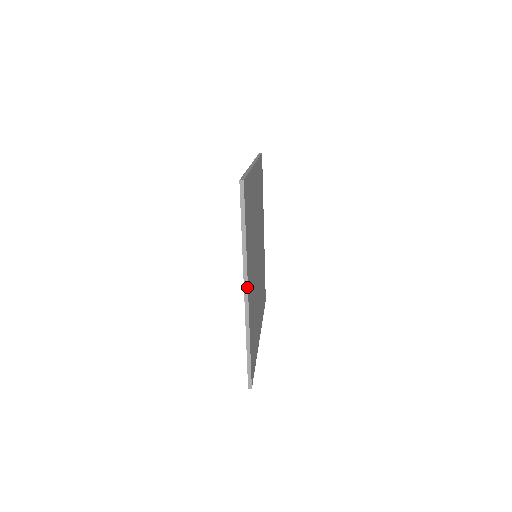
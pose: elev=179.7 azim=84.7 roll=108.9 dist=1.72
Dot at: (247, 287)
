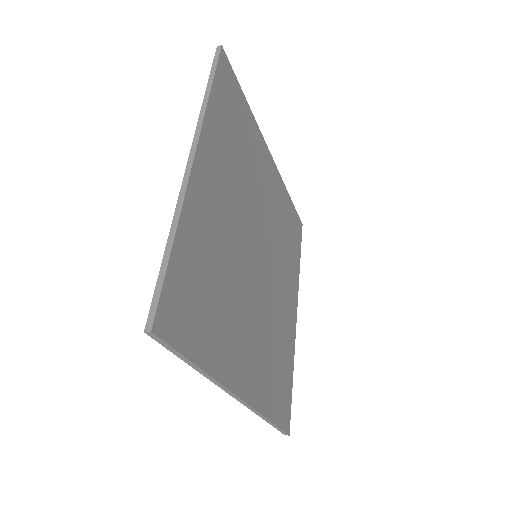
Dot at: (236, 396)
